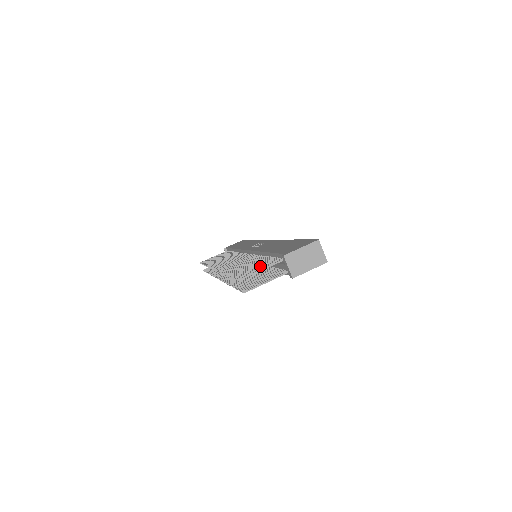
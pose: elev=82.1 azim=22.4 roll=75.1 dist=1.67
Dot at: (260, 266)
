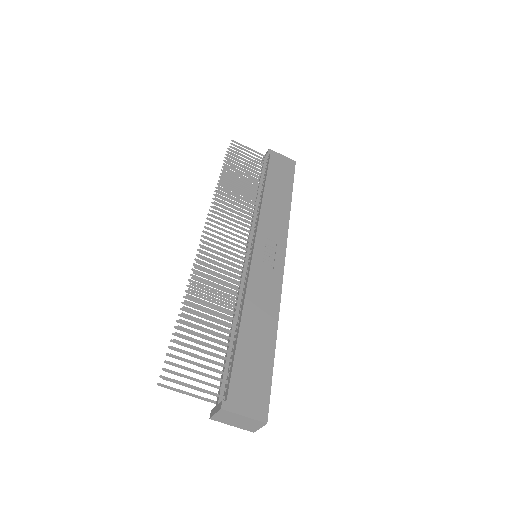
Dot at: (204, 367)
